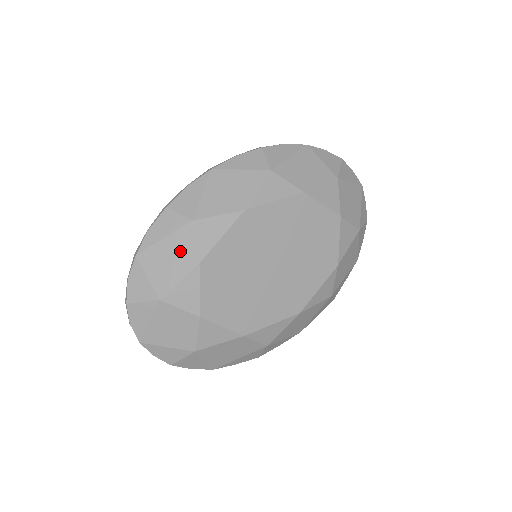
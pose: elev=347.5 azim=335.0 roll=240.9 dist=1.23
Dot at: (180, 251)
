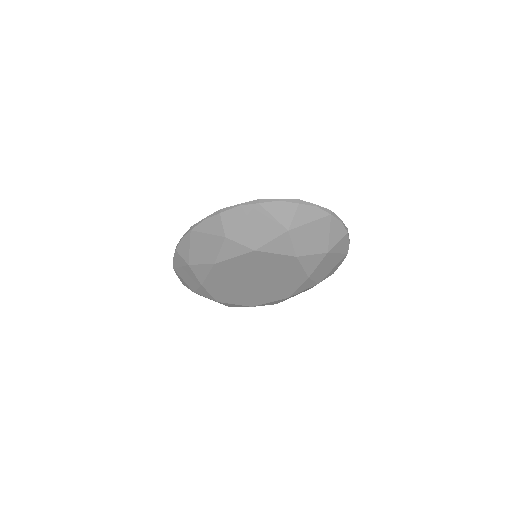
Dot at: (190, 276)
